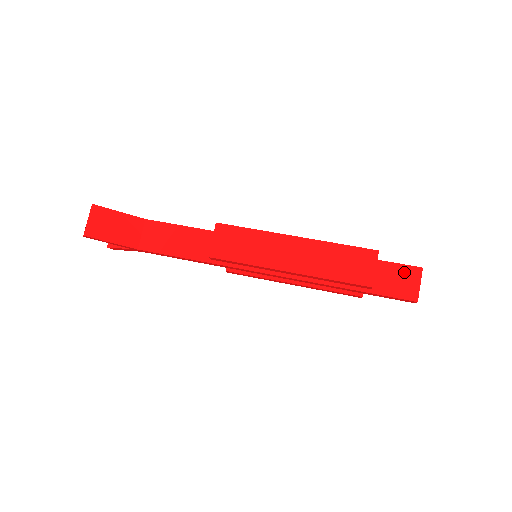
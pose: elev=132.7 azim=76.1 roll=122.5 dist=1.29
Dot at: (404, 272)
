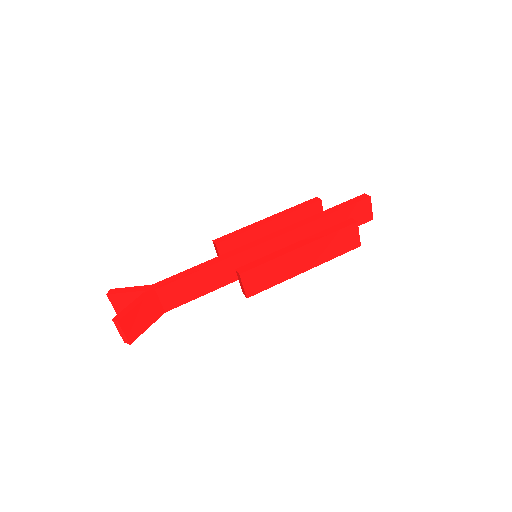
Dot at: (360, 206)
